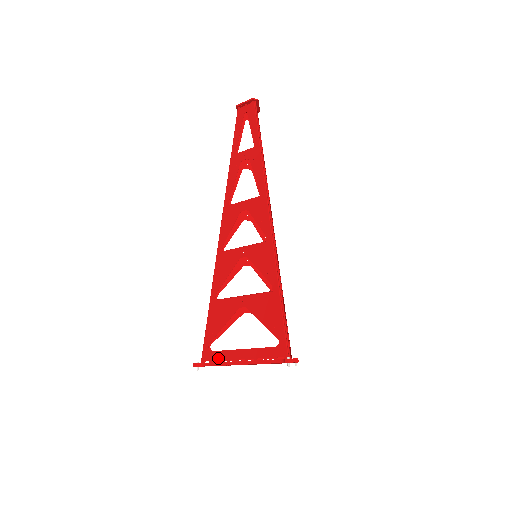
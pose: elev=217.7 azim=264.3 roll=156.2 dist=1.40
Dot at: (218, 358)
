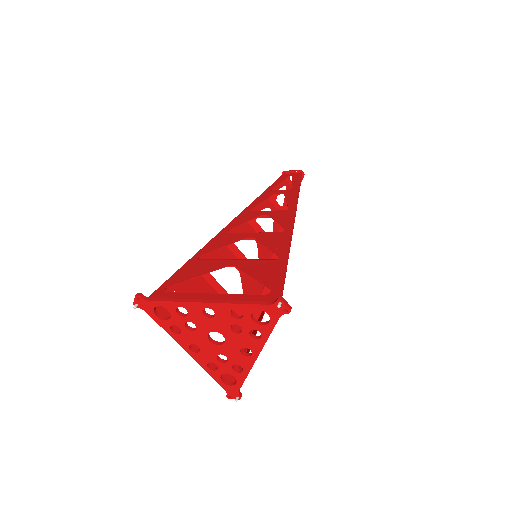
Dot at: (174, 297)
